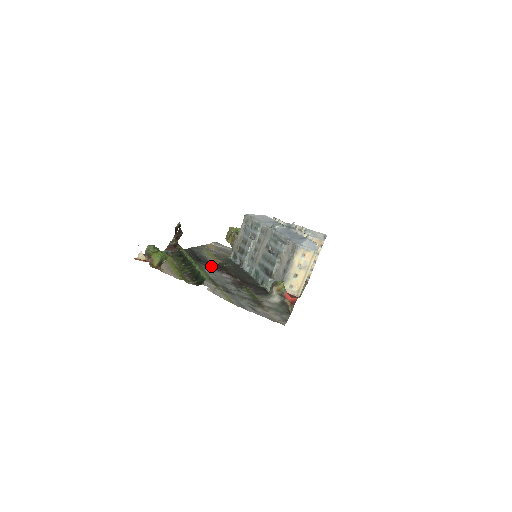
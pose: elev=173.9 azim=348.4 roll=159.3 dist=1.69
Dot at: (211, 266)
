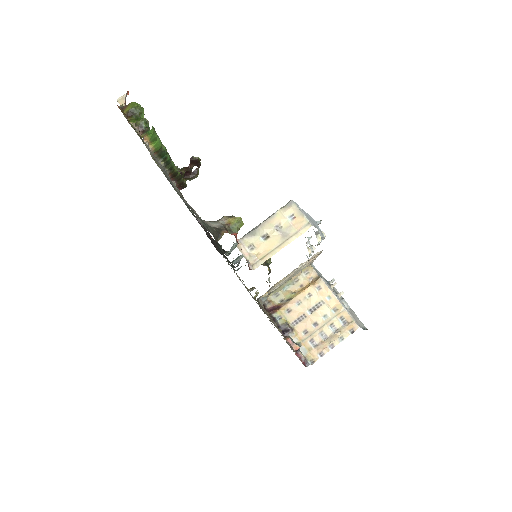
Dot at: occluded
